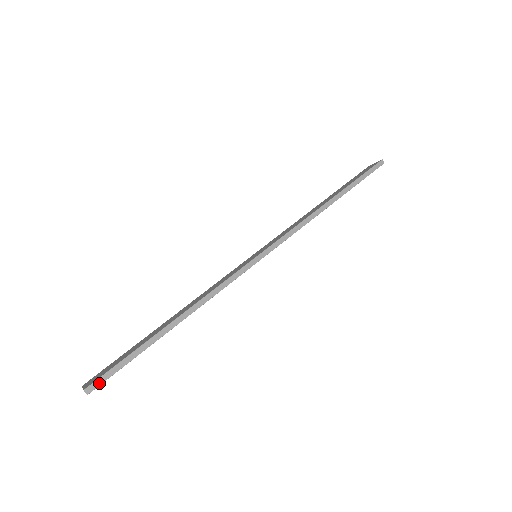
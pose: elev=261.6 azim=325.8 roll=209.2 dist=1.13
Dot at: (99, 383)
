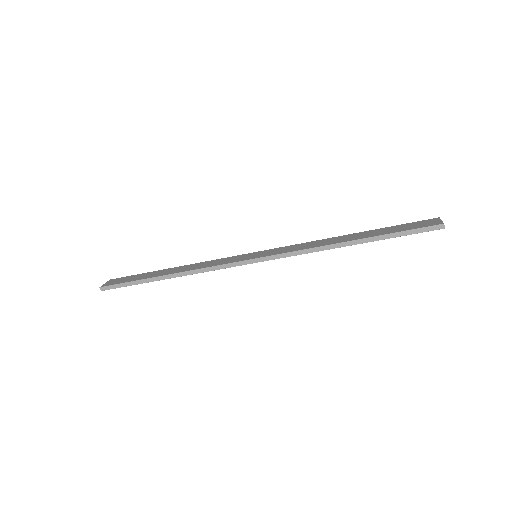
Dot at: (109, 288)
